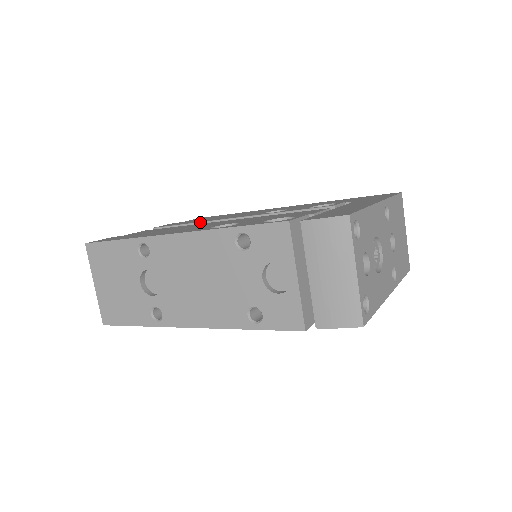
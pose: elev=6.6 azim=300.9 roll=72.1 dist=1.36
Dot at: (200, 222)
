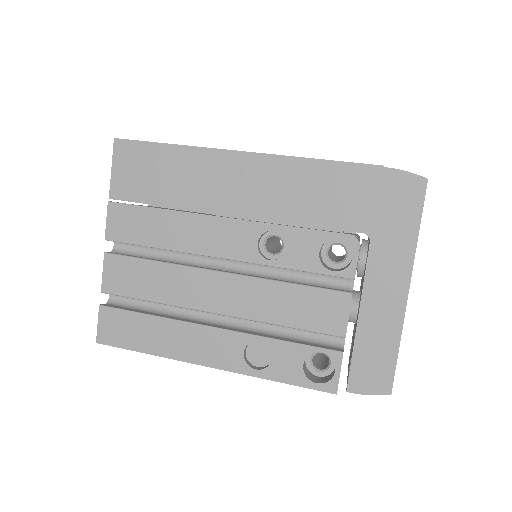
Dot at: occluded
